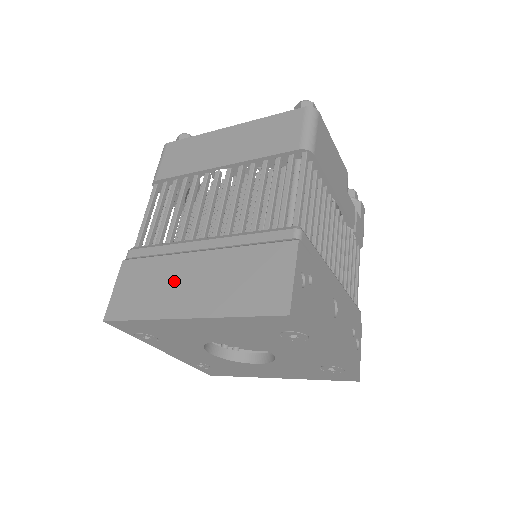
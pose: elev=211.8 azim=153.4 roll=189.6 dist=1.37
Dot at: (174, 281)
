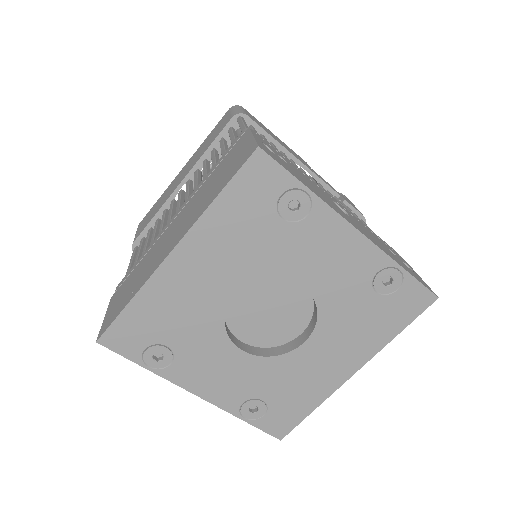
Dot at: (156, 252)
